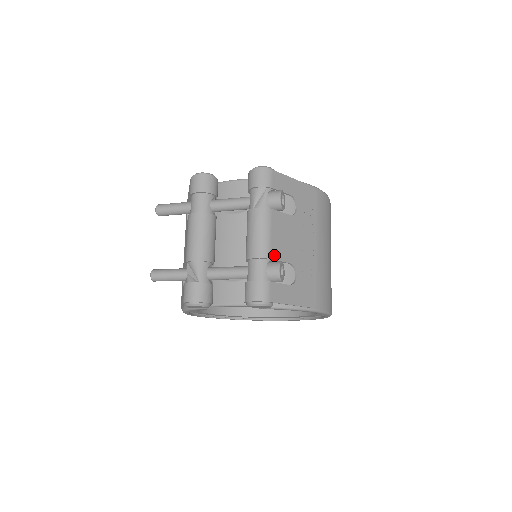
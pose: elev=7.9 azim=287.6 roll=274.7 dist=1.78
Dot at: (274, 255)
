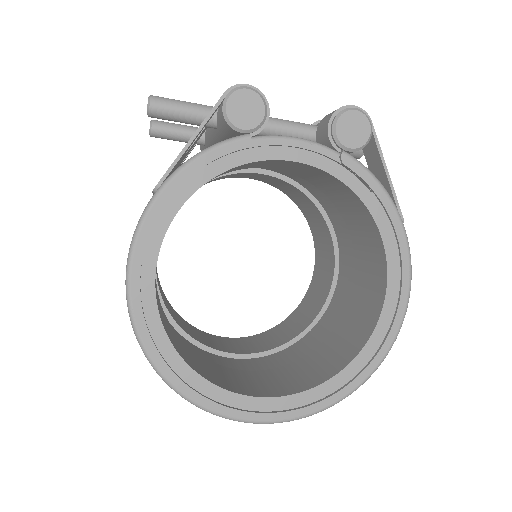
Dot at: occluded
